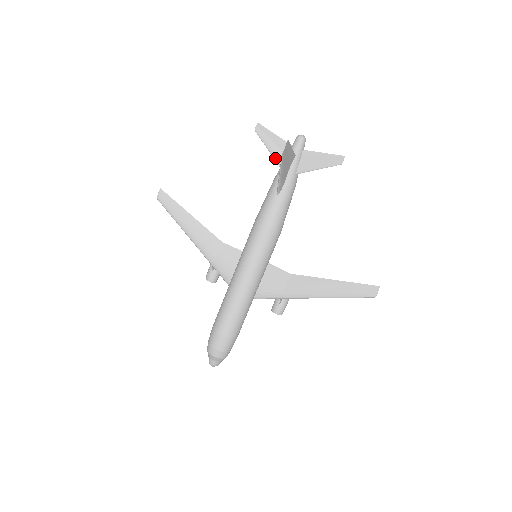
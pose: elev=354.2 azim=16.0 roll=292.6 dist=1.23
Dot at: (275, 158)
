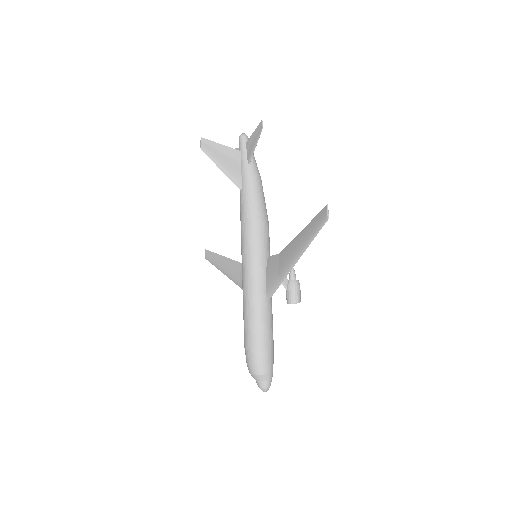
Dot at: occluded
